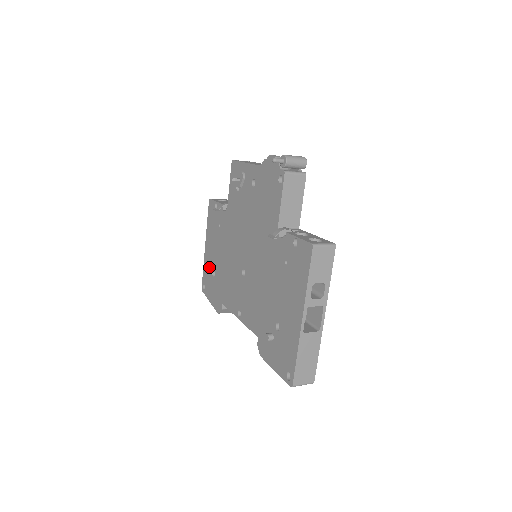
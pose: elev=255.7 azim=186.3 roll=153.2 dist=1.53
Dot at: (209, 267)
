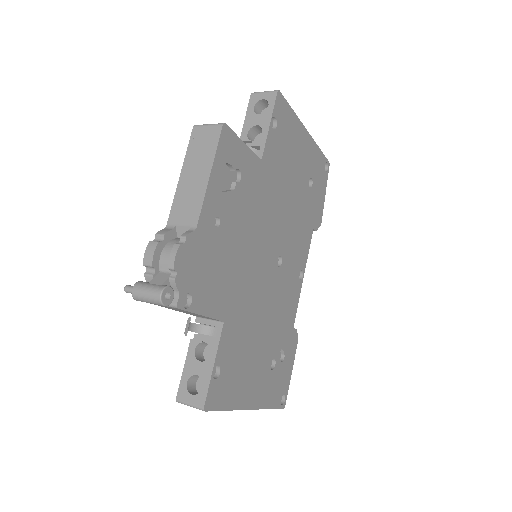
Dot at: occluded
